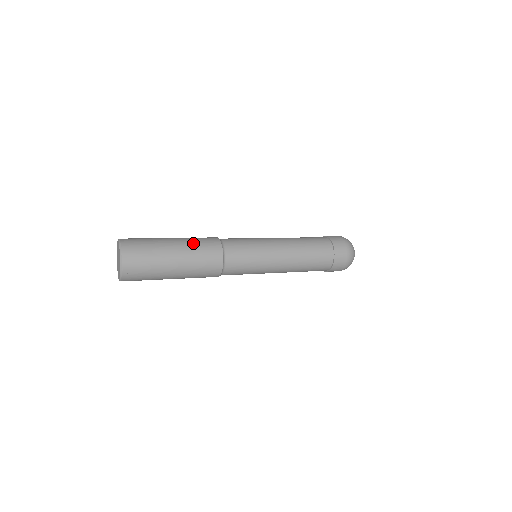
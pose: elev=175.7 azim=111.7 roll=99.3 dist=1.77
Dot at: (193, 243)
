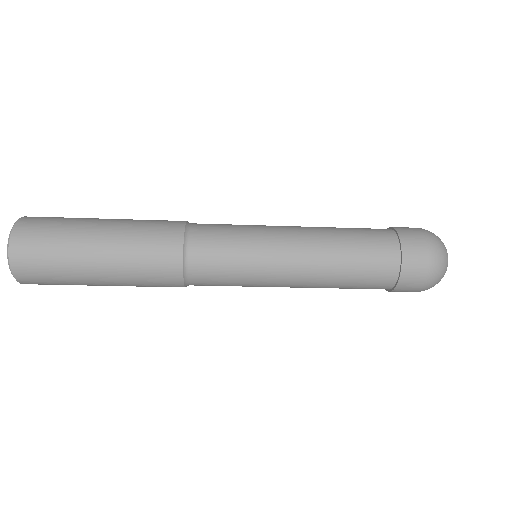
Dot at: (135, 226)
